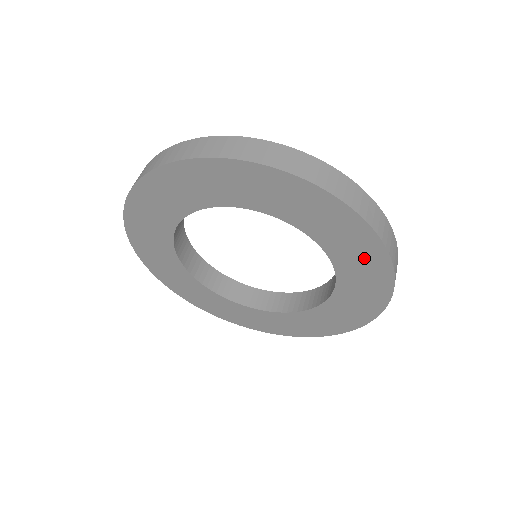
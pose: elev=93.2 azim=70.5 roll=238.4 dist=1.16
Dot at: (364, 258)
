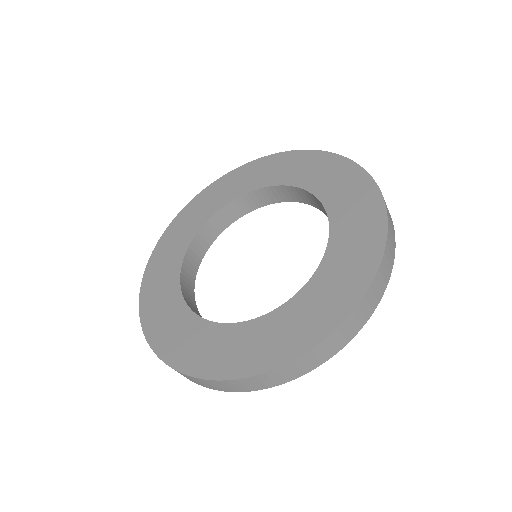
Dot at: occluded
